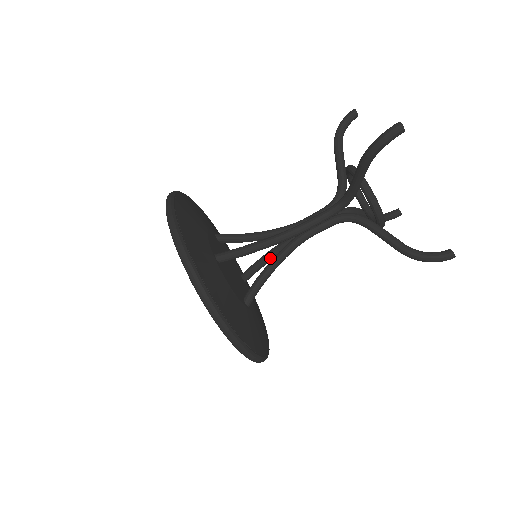
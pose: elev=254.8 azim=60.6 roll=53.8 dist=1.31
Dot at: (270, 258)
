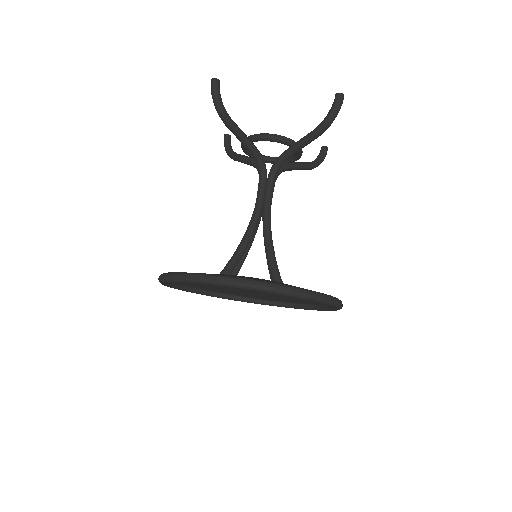
Dot at: occluded
